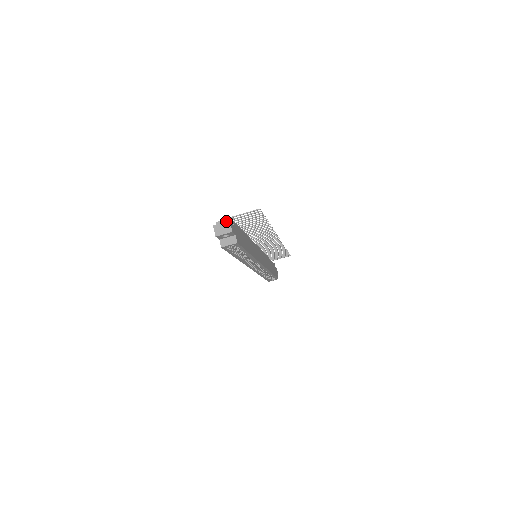
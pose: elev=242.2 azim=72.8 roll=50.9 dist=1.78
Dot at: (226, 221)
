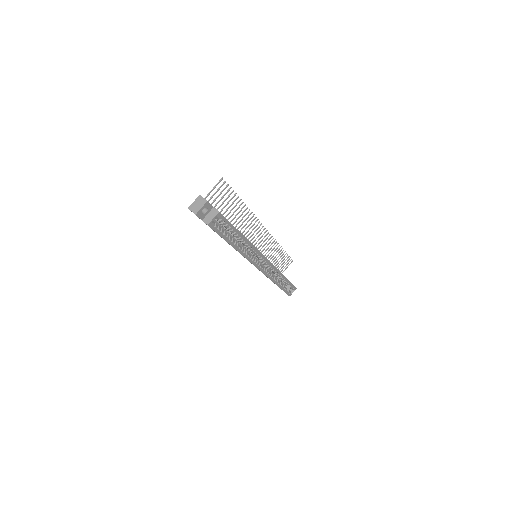
Dot at: occluded
